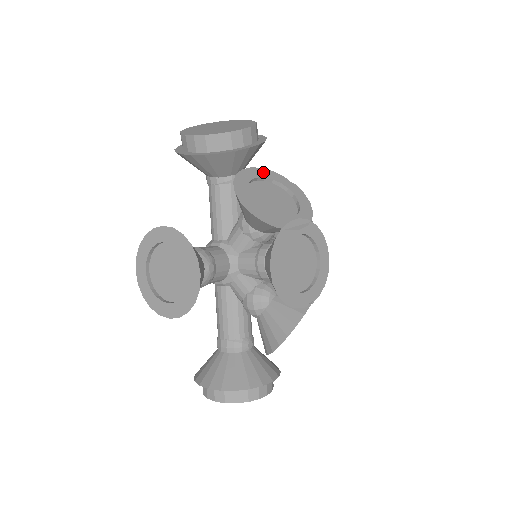
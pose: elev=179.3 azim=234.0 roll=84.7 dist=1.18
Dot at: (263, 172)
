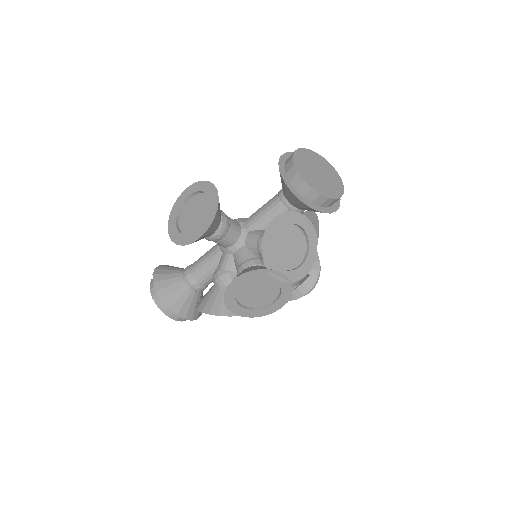
Dot at: (308, 226)
